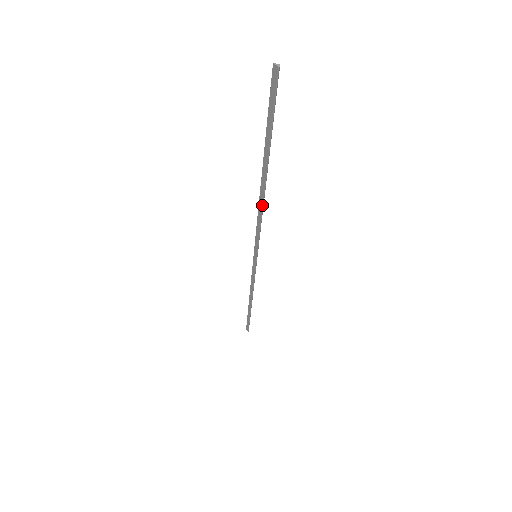
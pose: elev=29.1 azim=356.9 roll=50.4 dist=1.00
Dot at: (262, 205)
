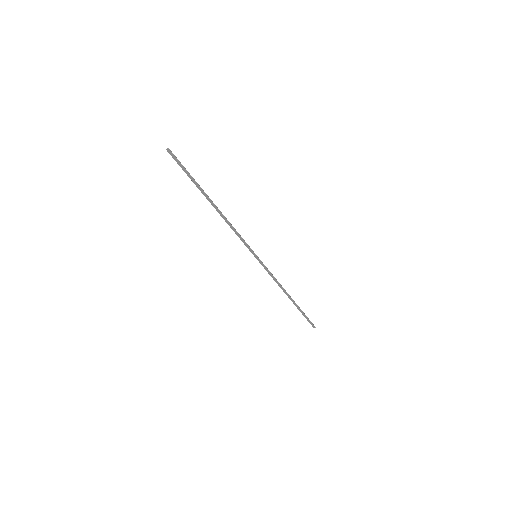
Dot at: (226, 219)
